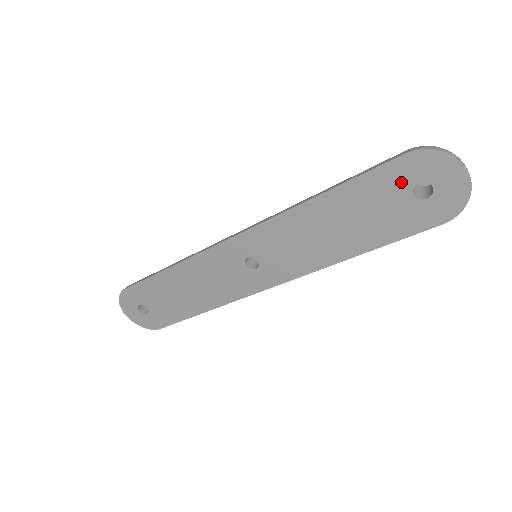
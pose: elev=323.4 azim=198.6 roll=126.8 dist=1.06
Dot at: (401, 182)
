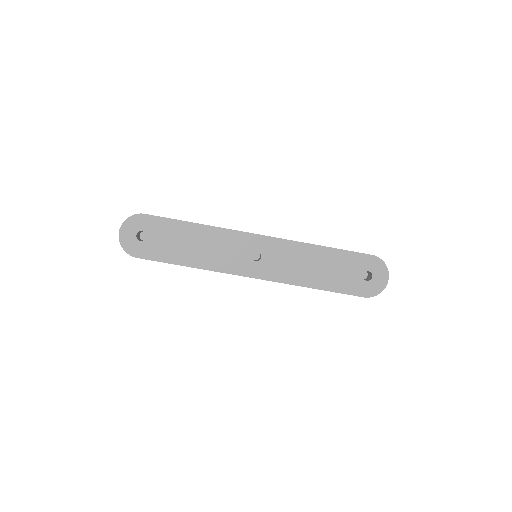
Dot at: (362, 266)
